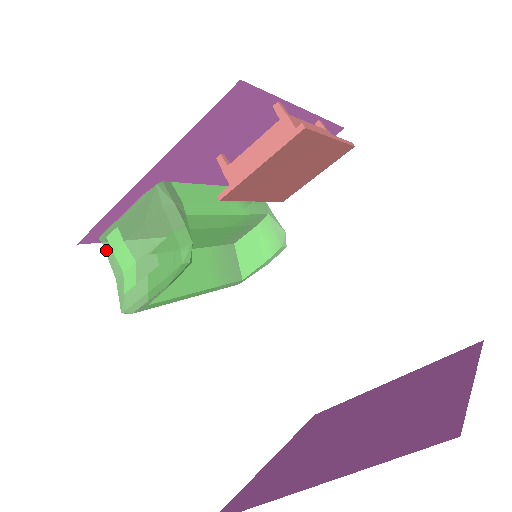
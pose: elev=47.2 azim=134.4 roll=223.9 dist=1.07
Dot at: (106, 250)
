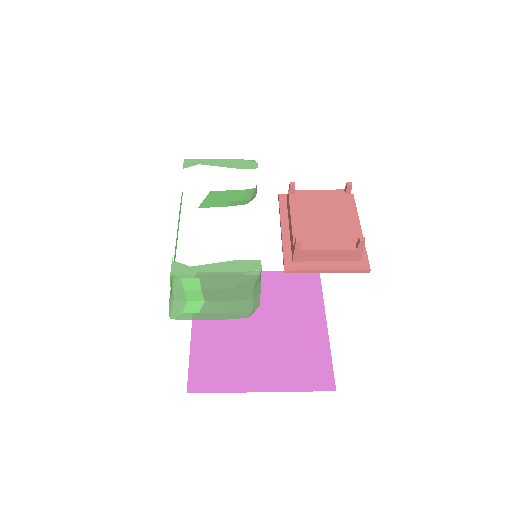
Dot at: (175, 284)
